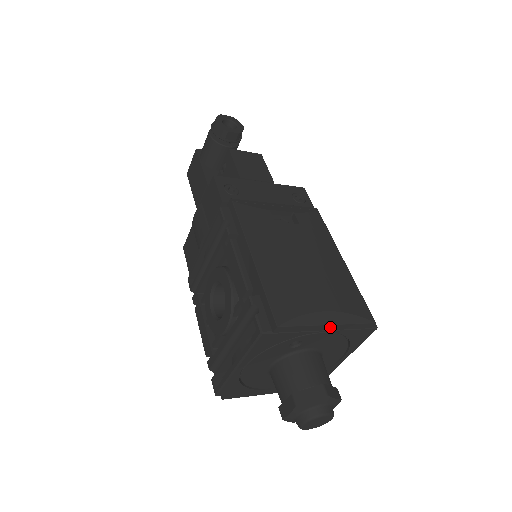
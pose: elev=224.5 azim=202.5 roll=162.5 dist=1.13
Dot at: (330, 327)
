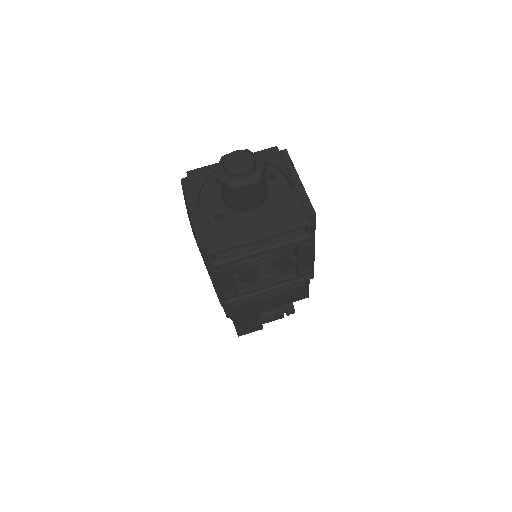
Dot at: (298, 183)
